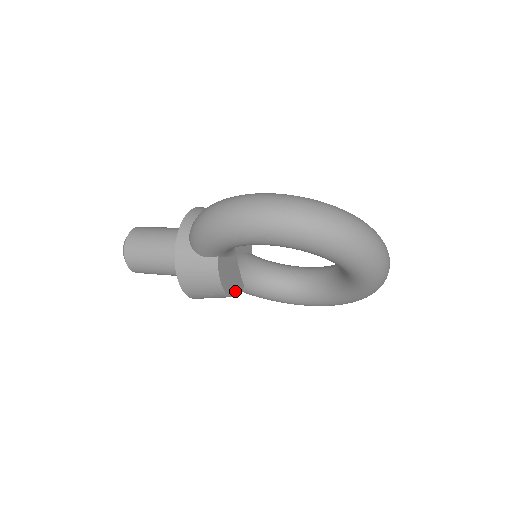
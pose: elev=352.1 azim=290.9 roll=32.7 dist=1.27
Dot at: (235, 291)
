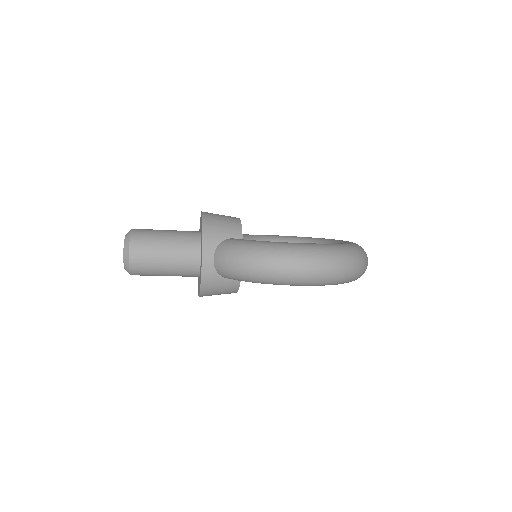
Dot at: occluded
